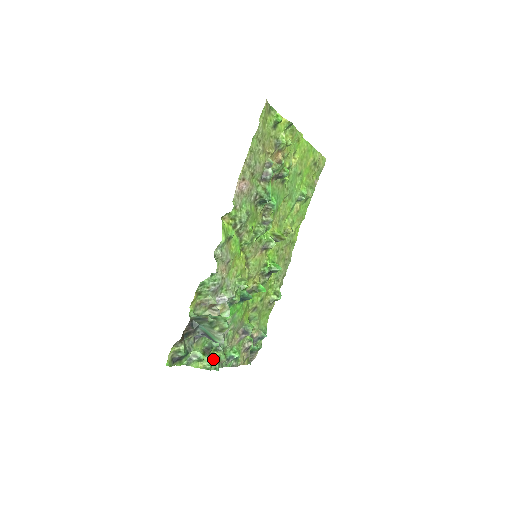
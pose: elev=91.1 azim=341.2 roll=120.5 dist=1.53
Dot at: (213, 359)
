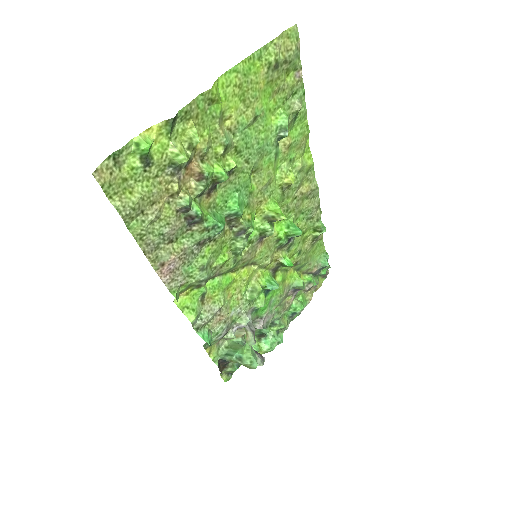
Dot at: (272, 337)
